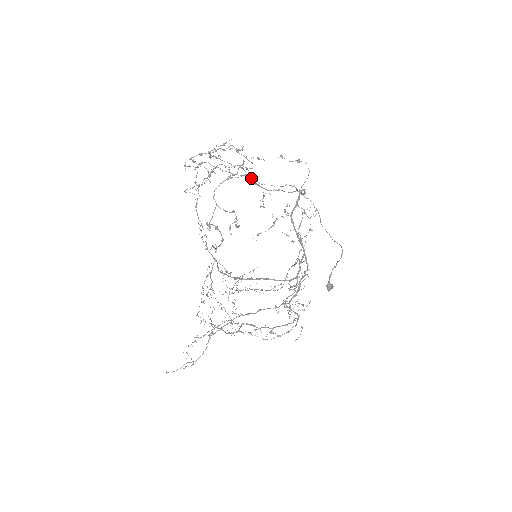
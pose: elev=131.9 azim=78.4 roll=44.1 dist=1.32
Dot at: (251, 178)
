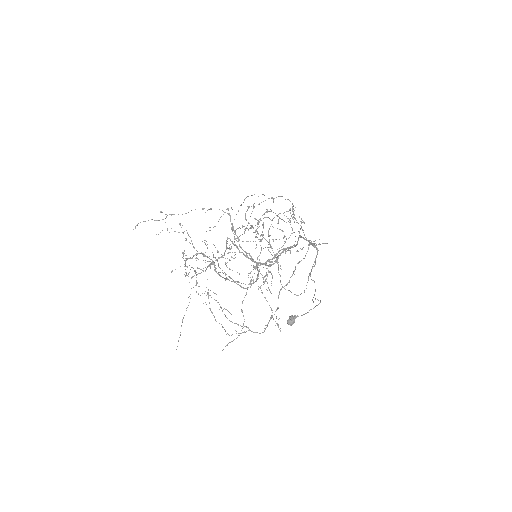
Dot at: occluded
